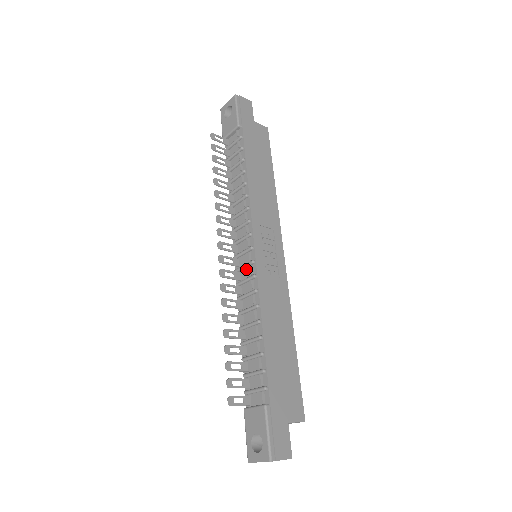
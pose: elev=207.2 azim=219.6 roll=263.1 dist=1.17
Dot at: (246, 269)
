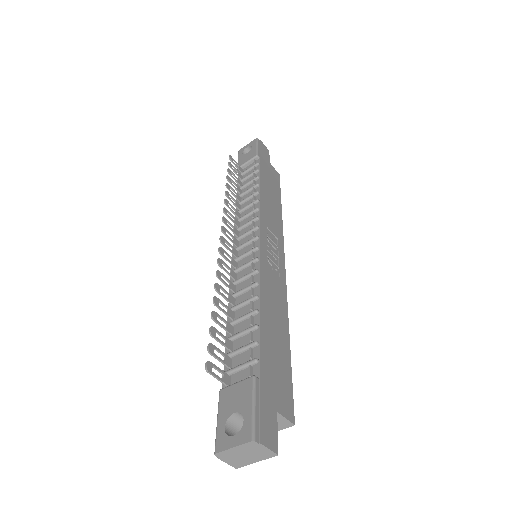
Dot at: (246, 257)
